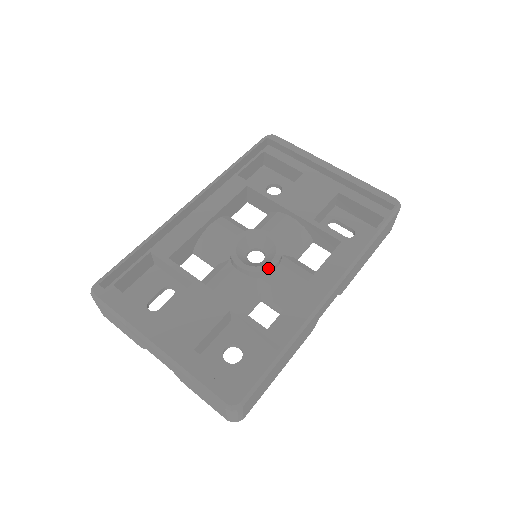
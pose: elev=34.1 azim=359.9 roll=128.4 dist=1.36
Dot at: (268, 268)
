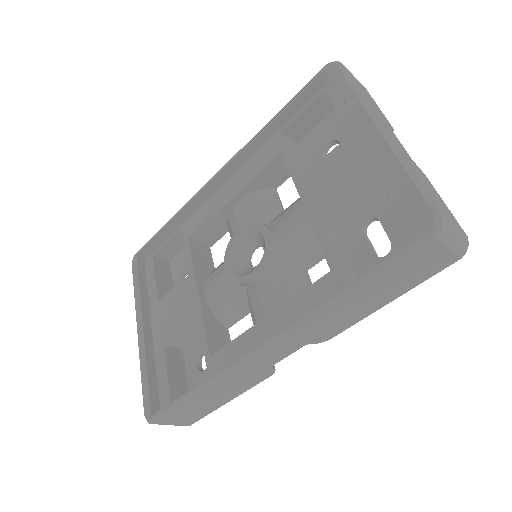
Dot at: (244, 281)
